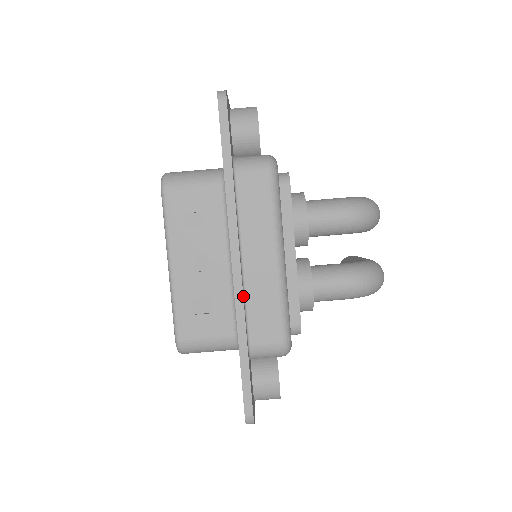
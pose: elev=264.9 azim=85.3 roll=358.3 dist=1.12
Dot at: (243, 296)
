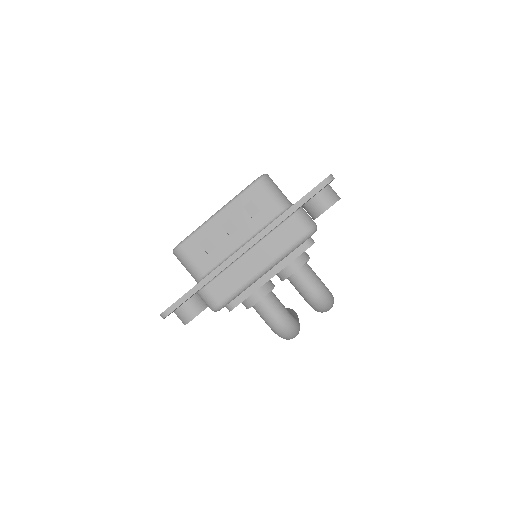
Dot at: (229, 265)
